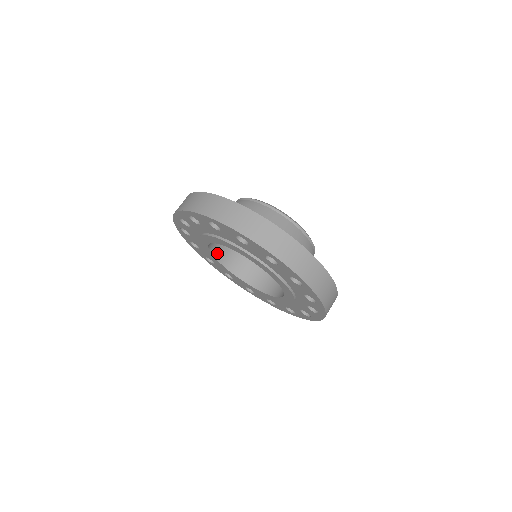
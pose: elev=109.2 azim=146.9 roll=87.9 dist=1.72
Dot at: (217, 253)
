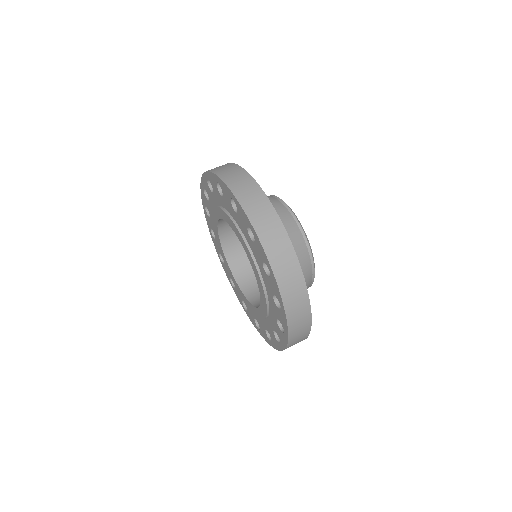
Dot at: (222, 221)
